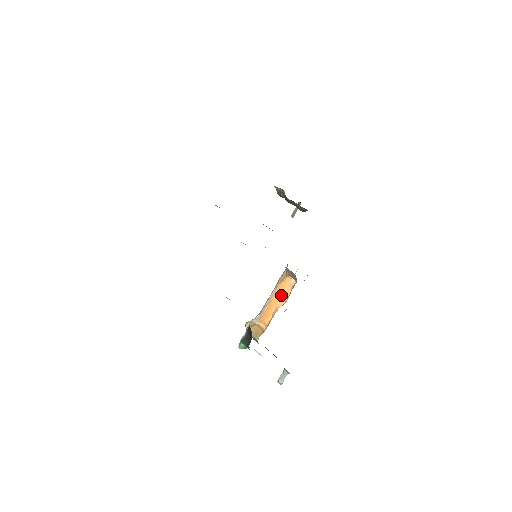
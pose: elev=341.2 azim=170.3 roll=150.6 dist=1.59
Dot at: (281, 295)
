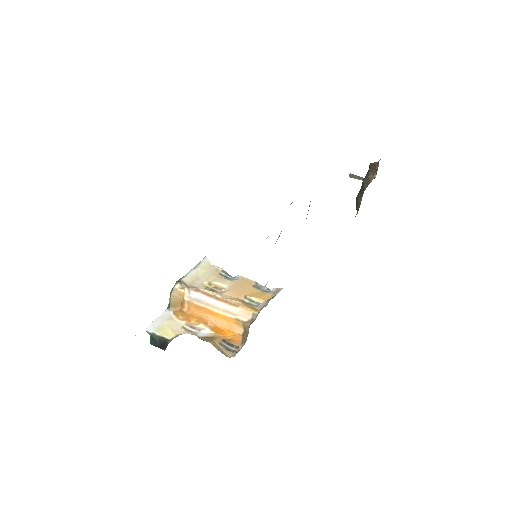
Dot at: (223, 320)
